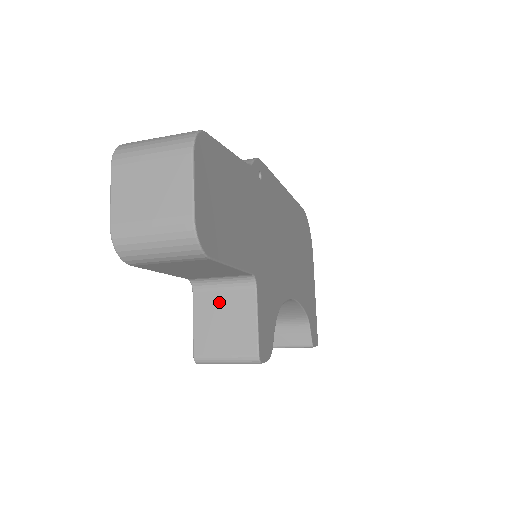
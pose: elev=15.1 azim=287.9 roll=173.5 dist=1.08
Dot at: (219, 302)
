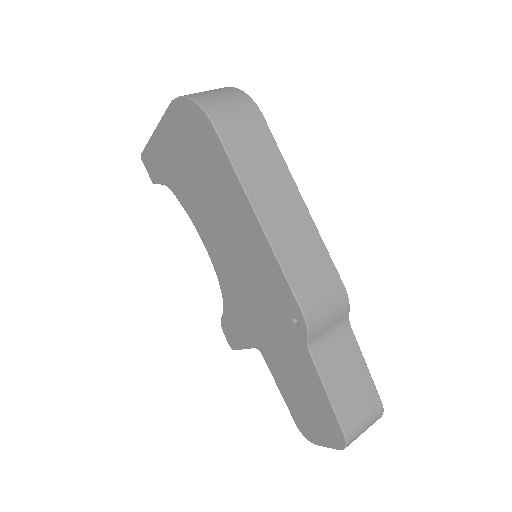
Dot at: occluded
